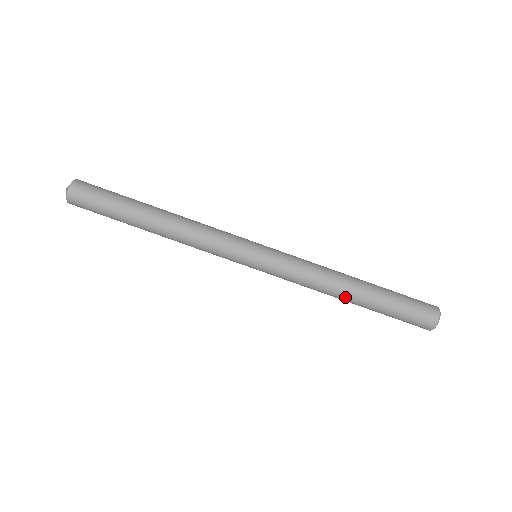
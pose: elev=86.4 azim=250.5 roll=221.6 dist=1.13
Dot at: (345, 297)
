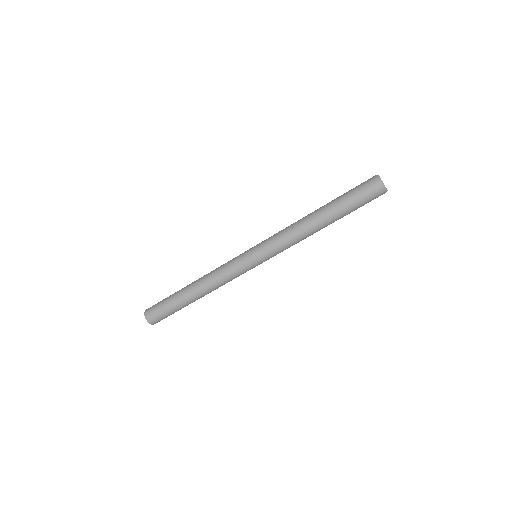
Dot at: (320, 229)
